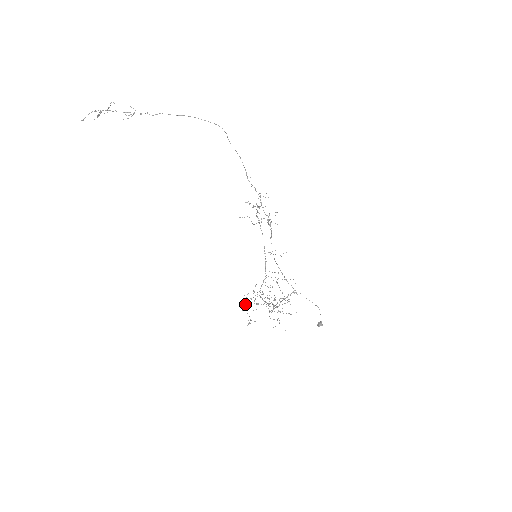
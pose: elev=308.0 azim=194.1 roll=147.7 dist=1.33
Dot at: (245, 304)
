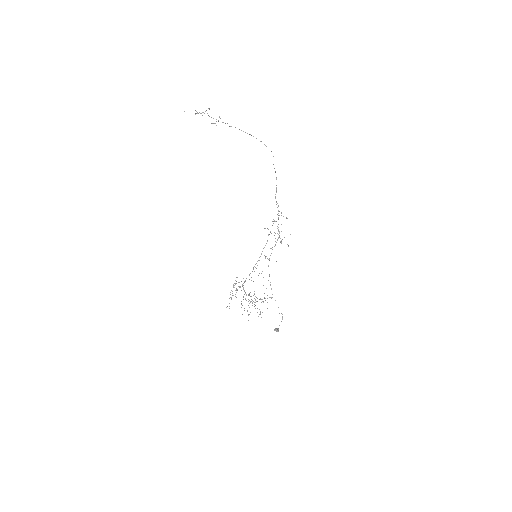
Dot at: occluded
